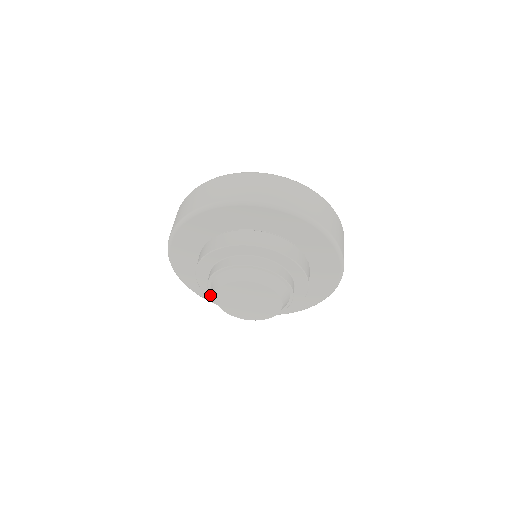
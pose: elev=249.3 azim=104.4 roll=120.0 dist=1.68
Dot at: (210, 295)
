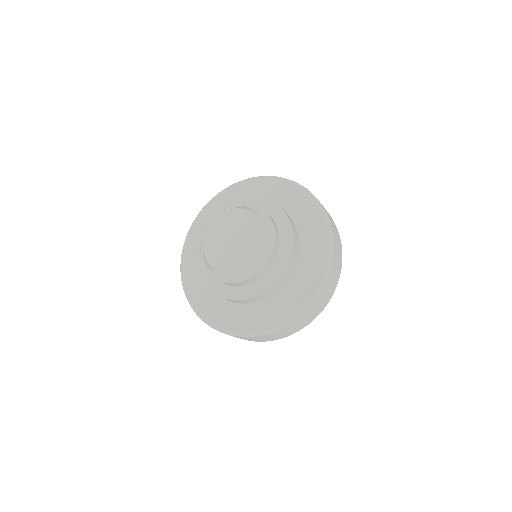
Dot at: (205, 230)
